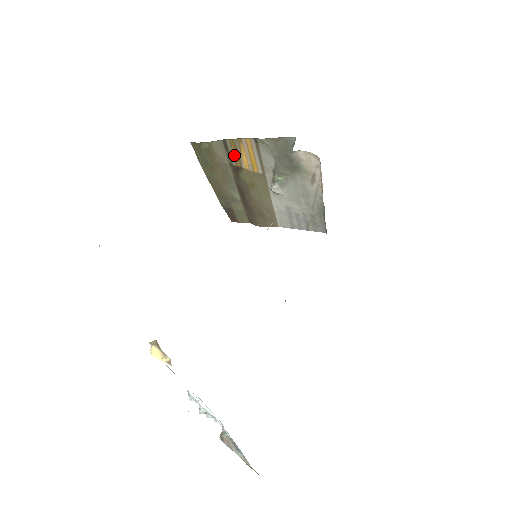
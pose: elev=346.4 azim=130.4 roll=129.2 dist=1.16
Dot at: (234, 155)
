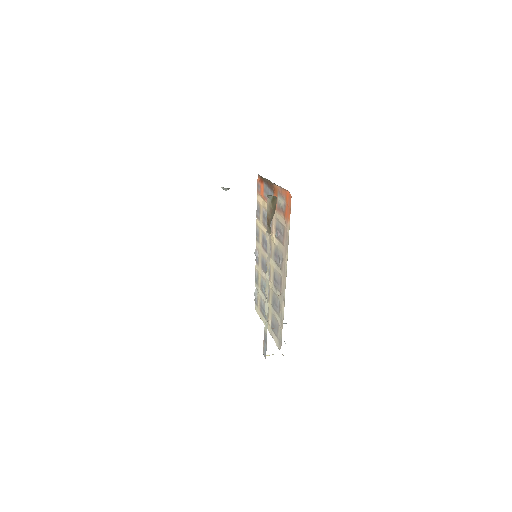
Dot at: occluded
